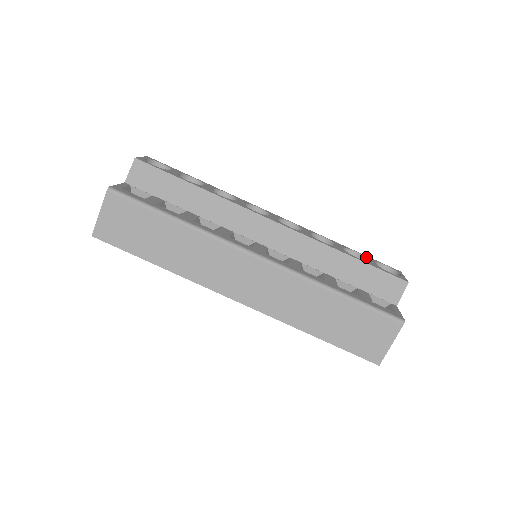
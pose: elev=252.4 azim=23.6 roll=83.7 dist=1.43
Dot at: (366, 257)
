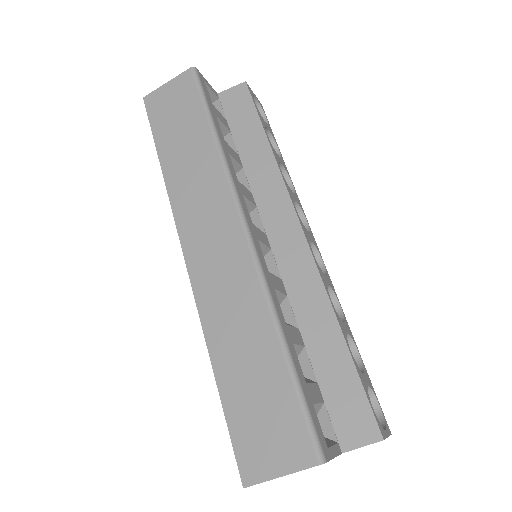
Dot at: (365, 372)
